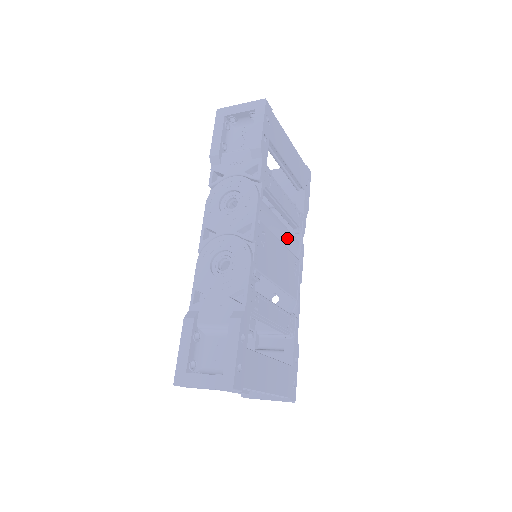
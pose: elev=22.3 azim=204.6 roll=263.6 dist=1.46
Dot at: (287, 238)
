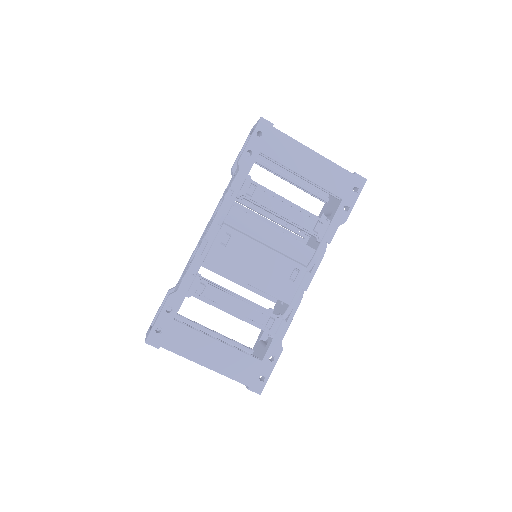
Dot at: (286, 244)
